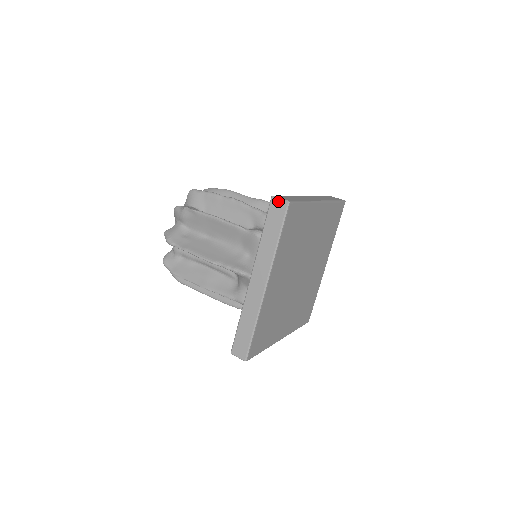
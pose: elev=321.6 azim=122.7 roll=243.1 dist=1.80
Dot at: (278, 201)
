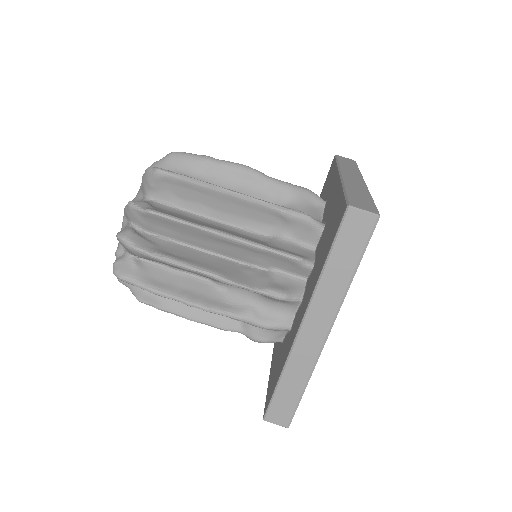
Dot at: (274, 421)
